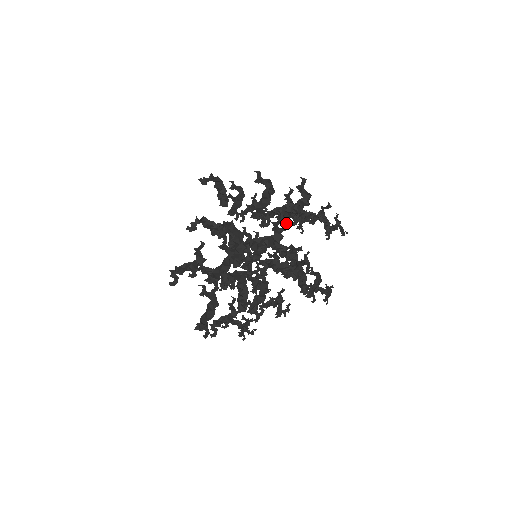
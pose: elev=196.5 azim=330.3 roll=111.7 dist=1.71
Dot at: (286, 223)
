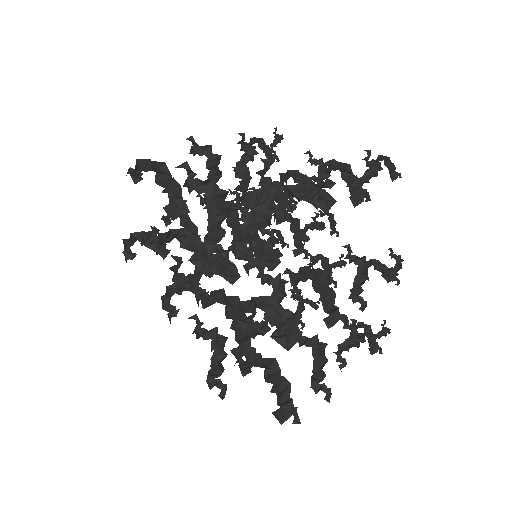
Dot at: (249, 370)
